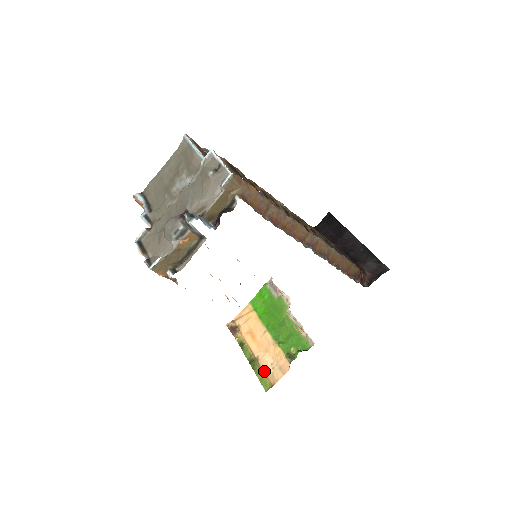
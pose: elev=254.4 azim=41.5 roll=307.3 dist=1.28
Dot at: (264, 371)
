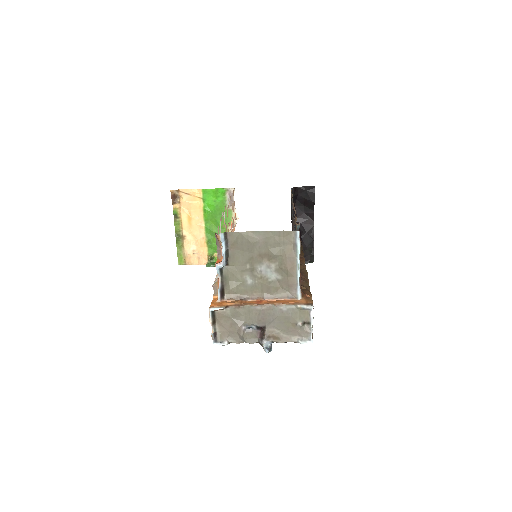
Dot at: (185, 250)
